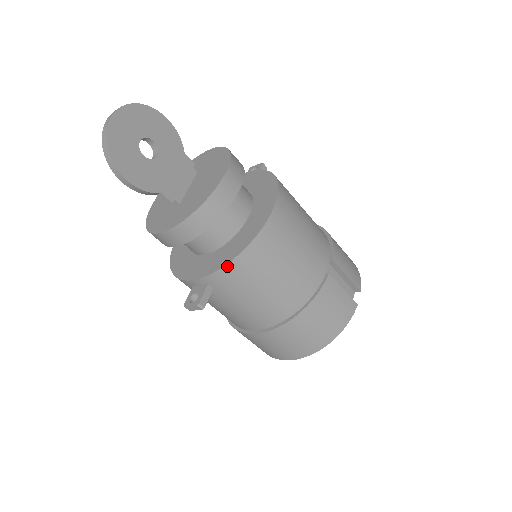
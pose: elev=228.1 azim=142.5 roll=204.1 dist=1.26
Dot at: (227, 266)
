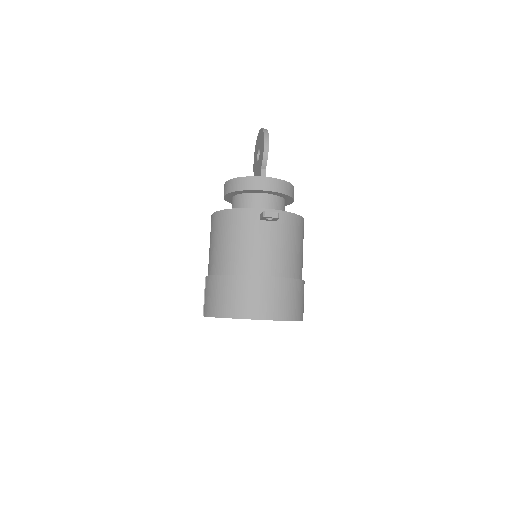
Dot at: (292, 214)
